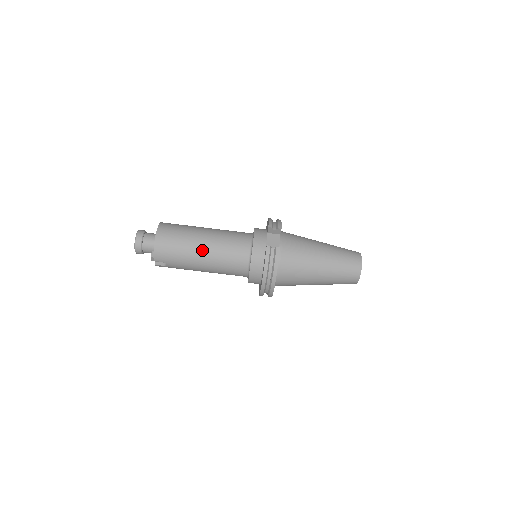
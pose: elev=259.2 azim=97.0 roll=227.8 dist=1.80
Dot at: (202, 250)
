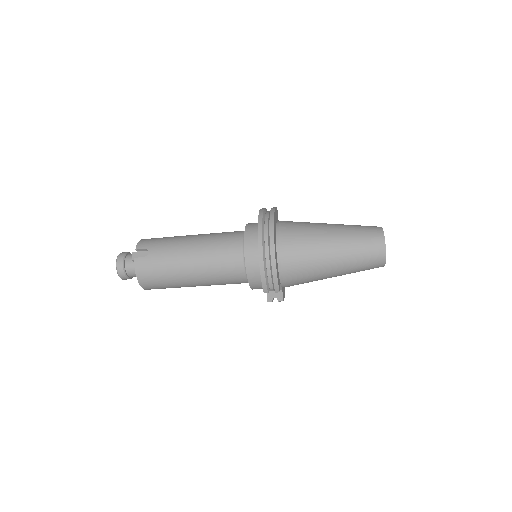
Dot at: occluded
